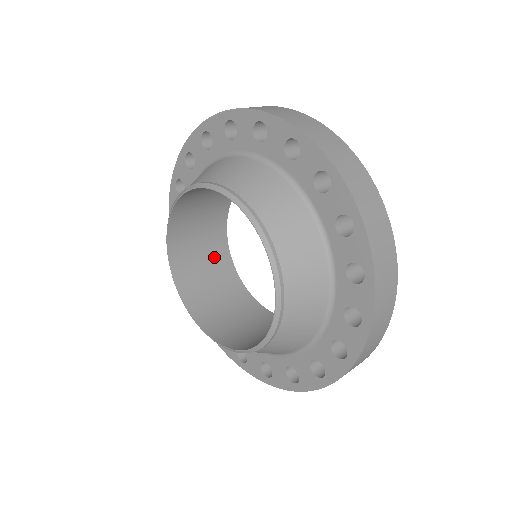
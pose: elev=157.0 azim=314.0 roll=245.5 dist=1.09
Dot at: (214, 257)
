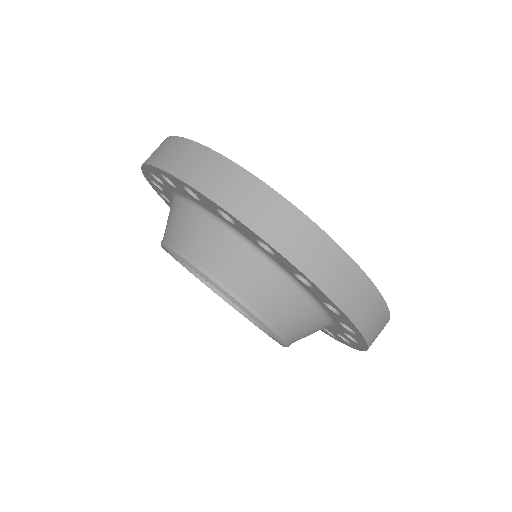
Dot at: occluded
